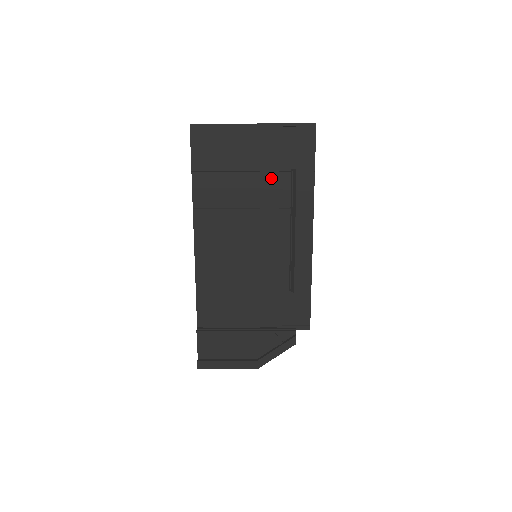
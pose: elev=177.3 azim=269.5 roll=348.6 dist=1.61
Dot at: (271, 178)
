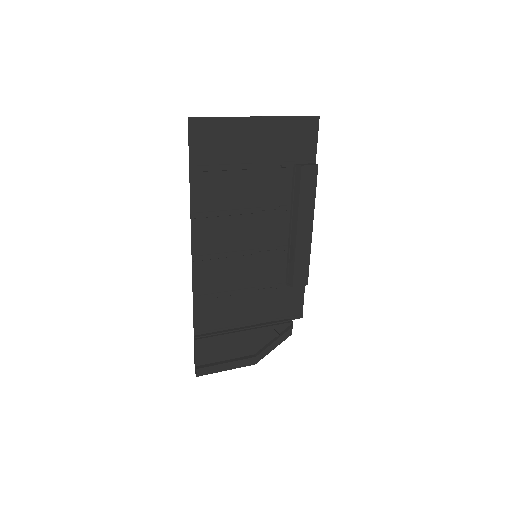
Dot at: (273, 175)
